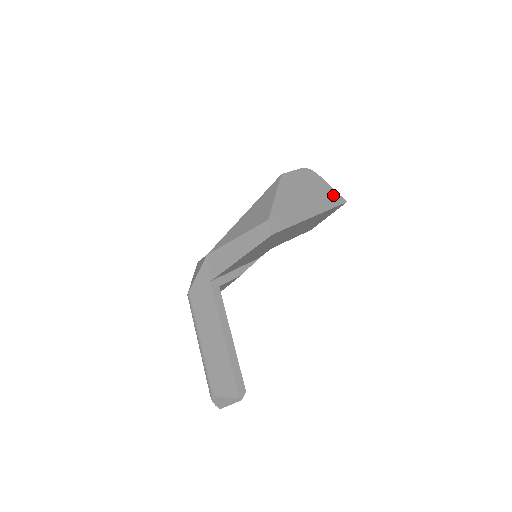
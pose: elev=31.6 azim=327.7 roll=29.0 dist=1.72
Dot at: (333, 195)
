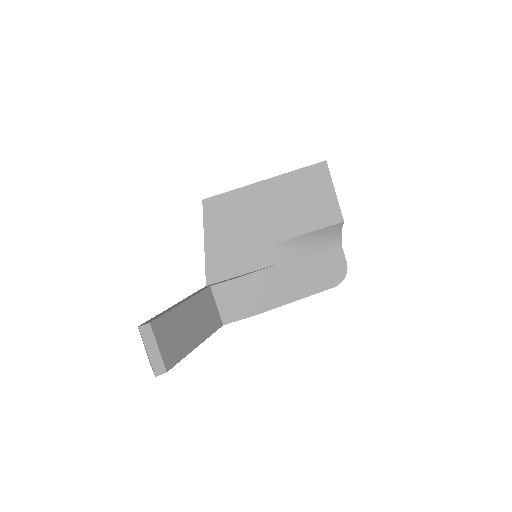
Dot at: occluded
